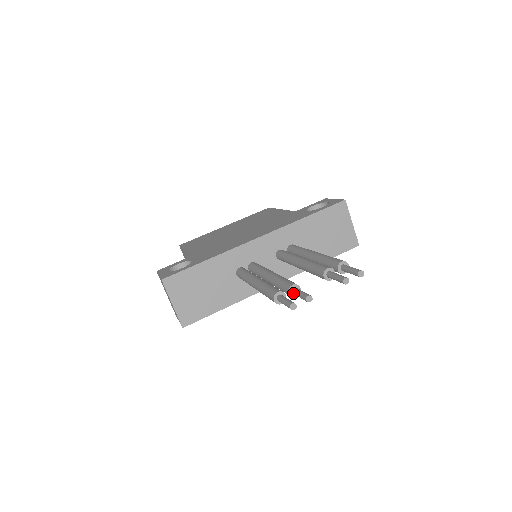
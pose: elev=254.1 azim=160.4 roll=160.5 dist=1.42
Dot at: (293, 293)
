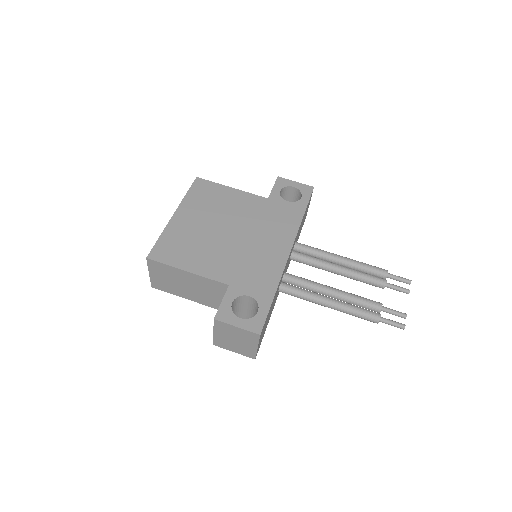
Dot at: (383, 311)
